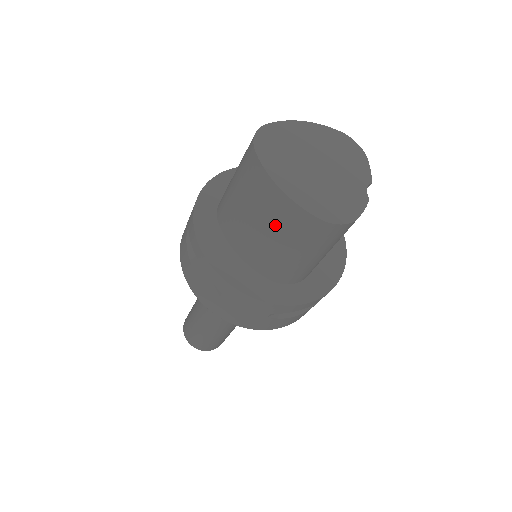
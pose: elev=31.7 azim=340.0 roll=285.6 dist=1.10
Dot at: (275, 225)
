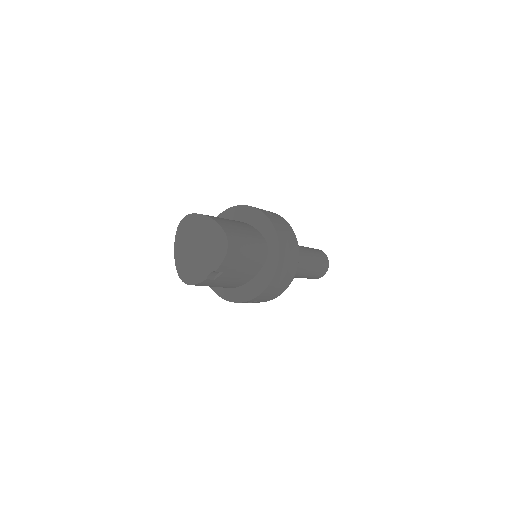
Dot at: occluded
